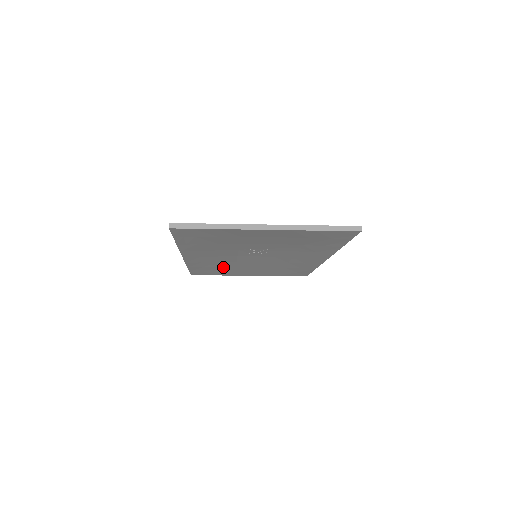
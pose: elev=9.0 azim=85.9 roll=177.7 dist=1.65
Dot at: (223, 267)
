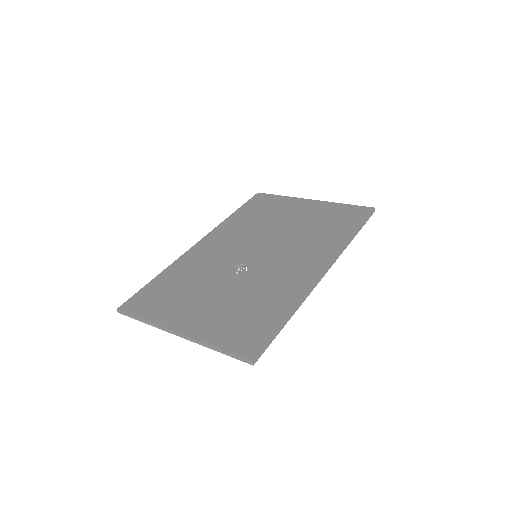
Dot at: occluded
